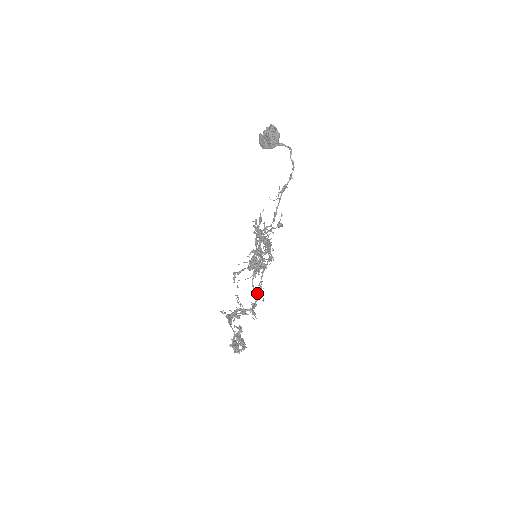
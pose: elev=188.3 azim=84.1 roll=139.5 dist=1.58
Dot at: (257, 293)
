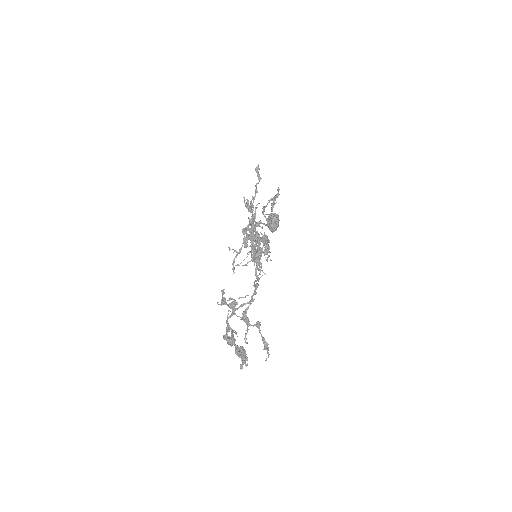
Dot at: occluded
